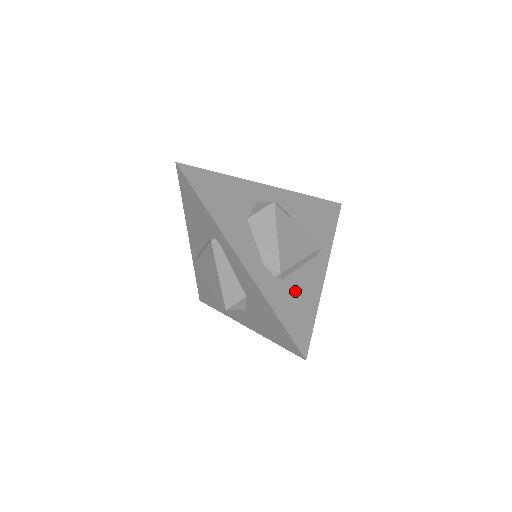
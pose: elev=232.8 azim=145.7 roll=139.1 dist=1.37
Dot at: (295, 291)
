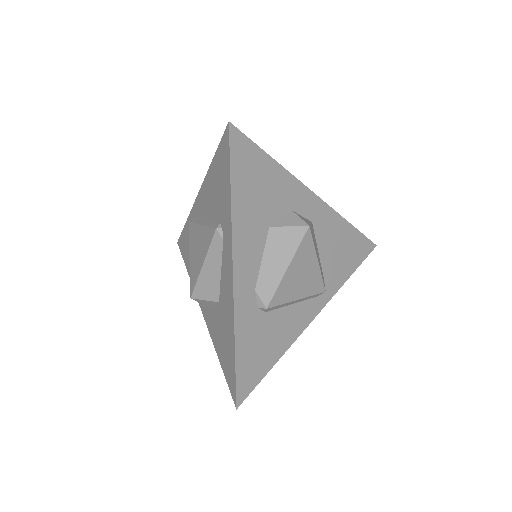
Dot at: (270, 330)
